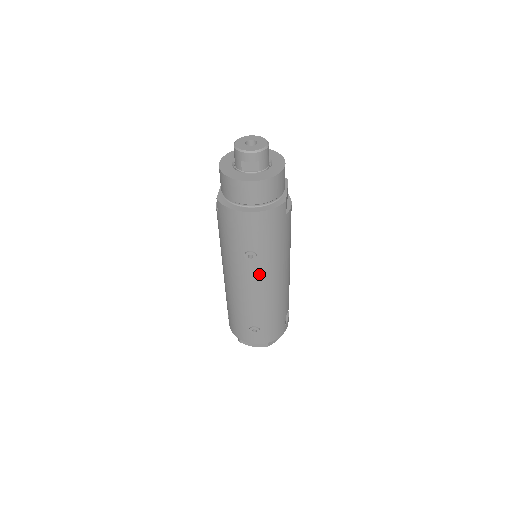
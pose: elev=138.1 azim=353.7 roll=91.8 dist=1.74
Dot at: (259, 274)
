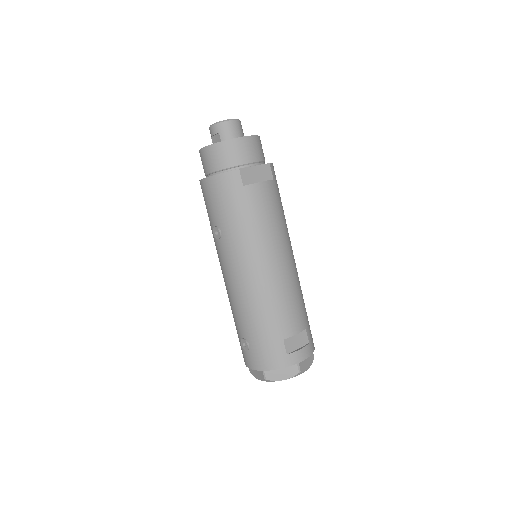
Dot at: (229, 258)
